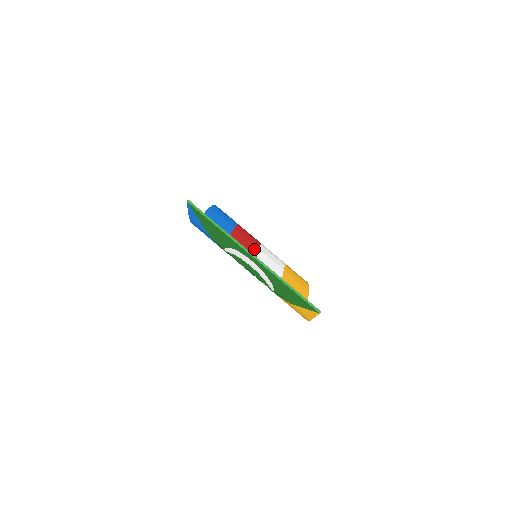
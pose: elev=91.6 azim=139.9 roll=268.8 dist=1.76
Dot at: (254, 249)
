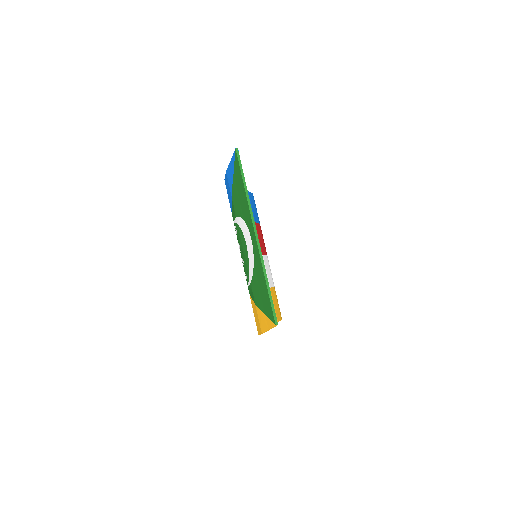
Dot at: occluded
